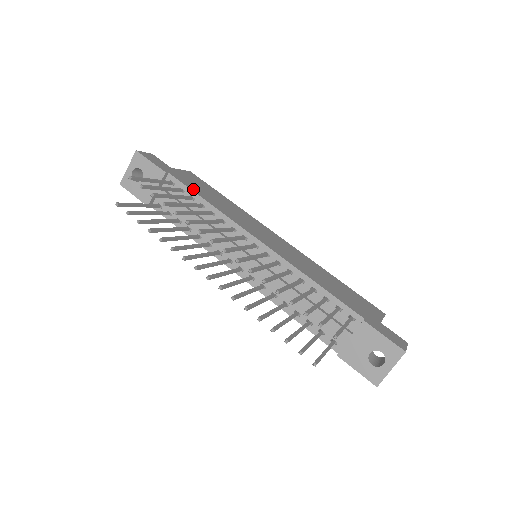
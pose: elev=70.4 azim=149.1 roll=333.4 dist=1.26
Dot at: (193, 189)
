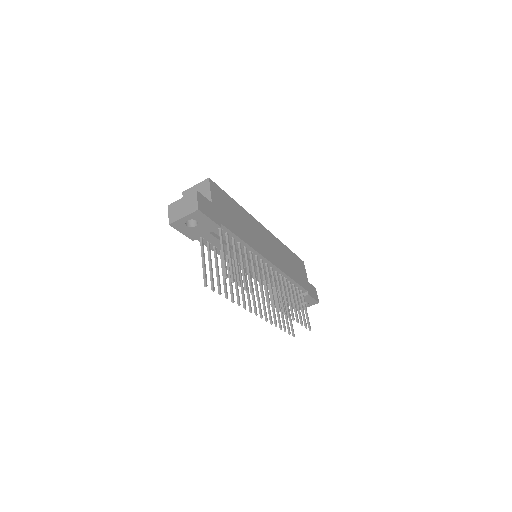
Dot at: (234, 231)
